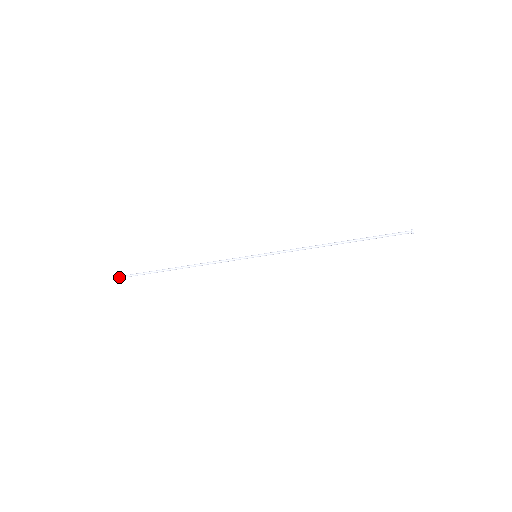
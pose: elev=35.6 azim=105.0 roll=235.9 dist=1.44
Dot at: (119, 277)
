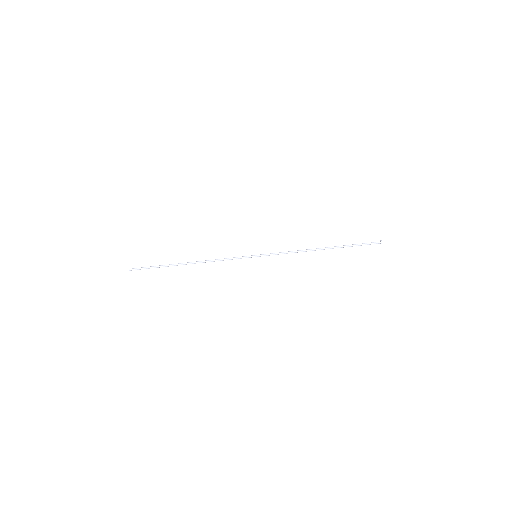
Dot at: (133, 269)
